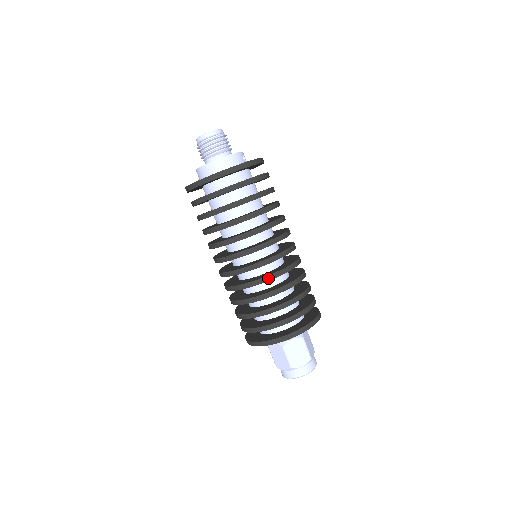
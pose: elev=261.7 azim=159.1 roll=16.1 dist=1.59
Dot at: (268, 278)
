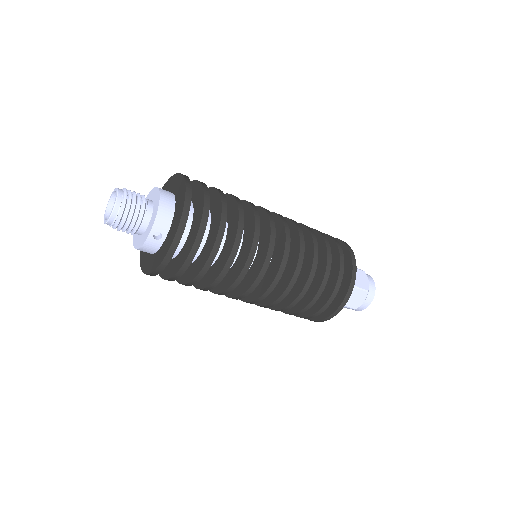
Dot at: (258, 305)
